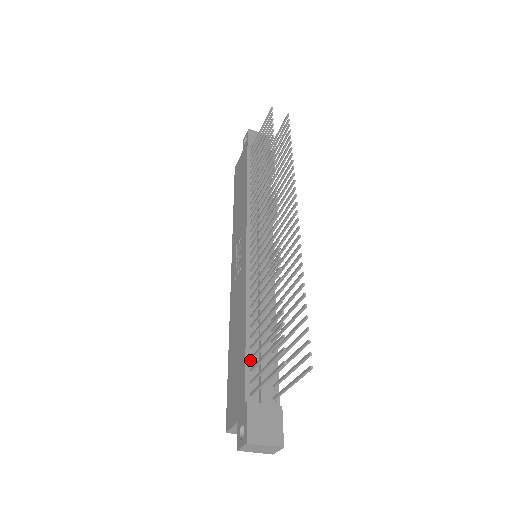
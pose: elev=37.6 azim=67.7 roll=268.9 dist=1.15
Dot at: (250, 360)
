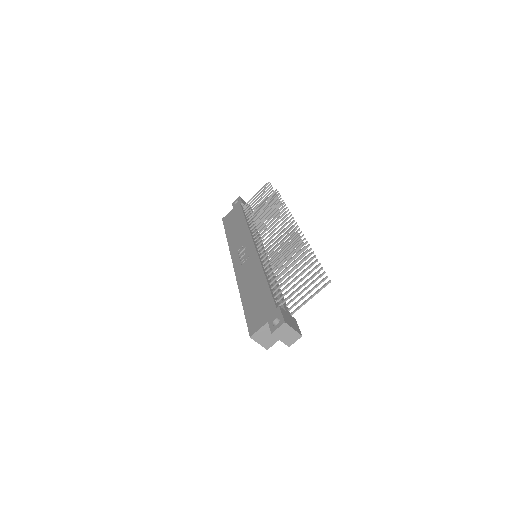
Dot at: (273, 292)
